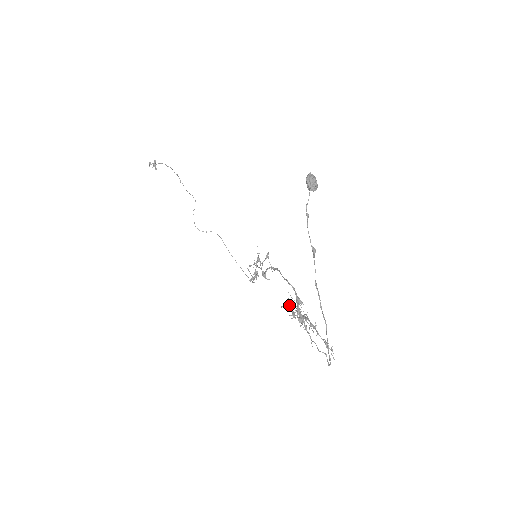
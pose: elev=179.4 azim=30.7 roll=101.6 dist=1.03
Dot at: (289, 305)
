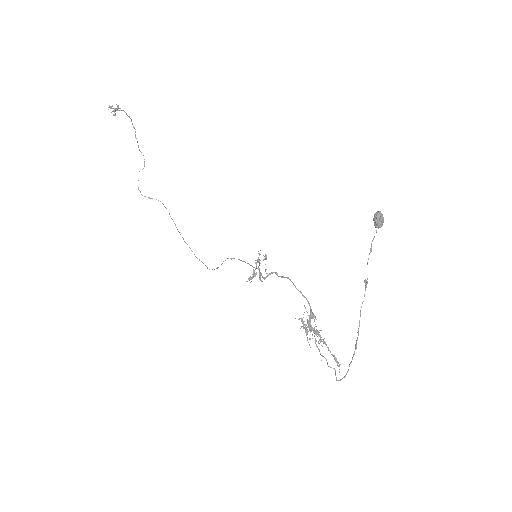
Dot at: occluded
